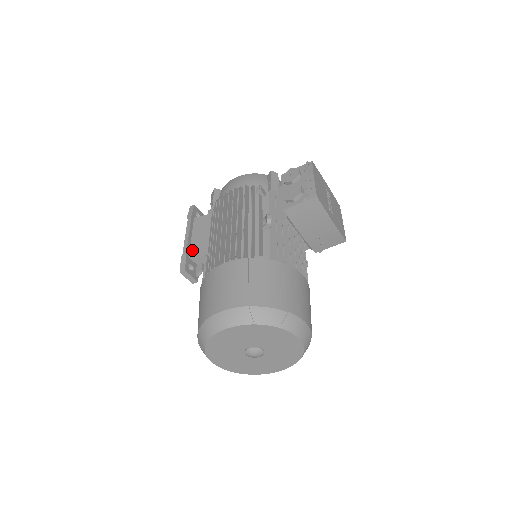
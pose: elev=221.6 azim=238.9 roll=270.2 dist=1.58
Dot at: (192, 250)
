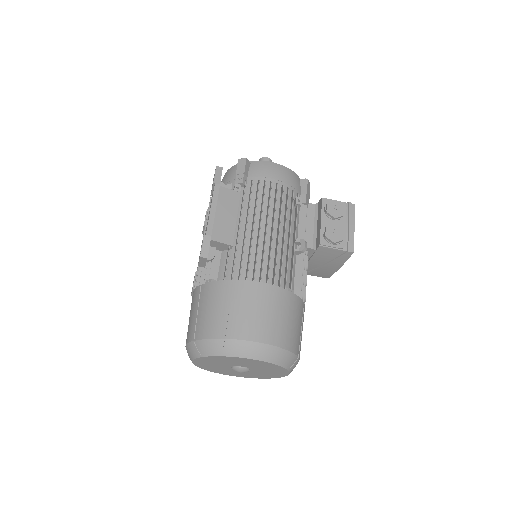
Dot at: (215, 232)
